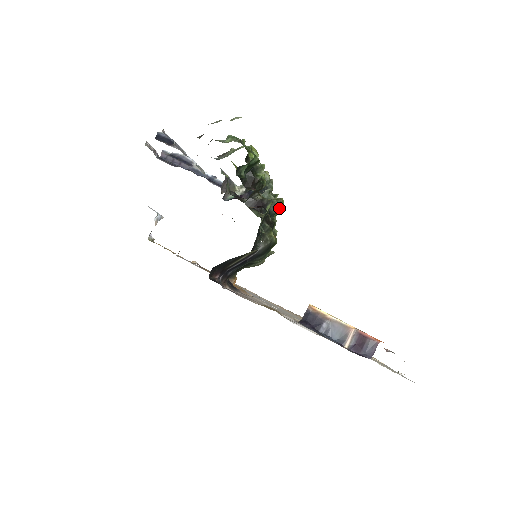
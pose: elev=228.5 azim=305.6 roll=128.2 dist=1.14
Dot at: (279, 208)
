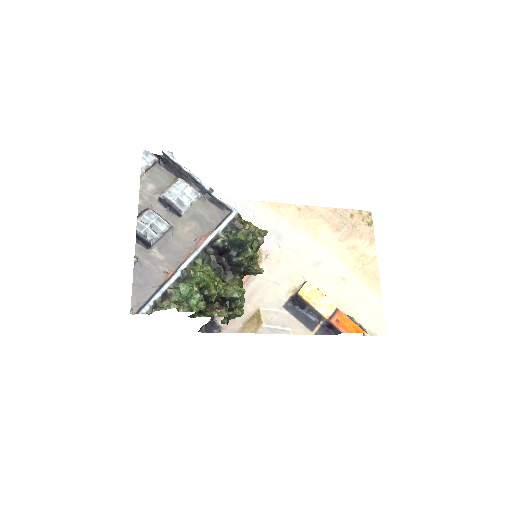
Dot at: (240, 298)
